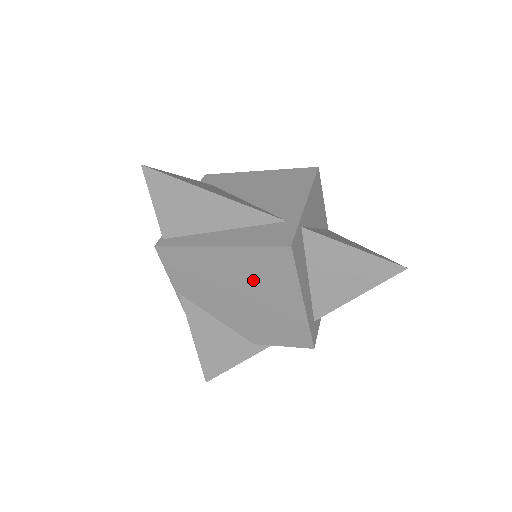
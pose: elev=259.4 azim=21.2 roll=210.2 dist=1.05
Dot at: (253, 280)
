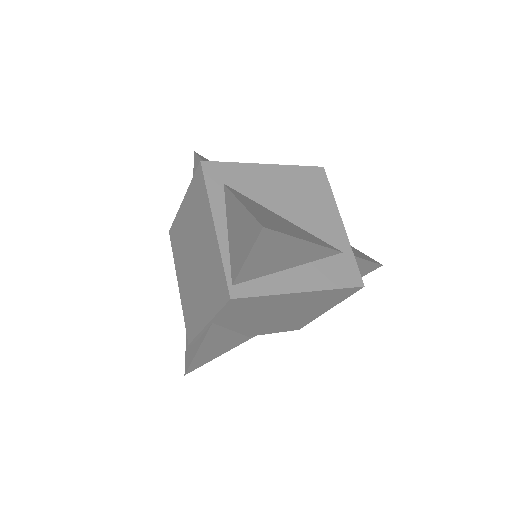
Dot at: (304, 306)
